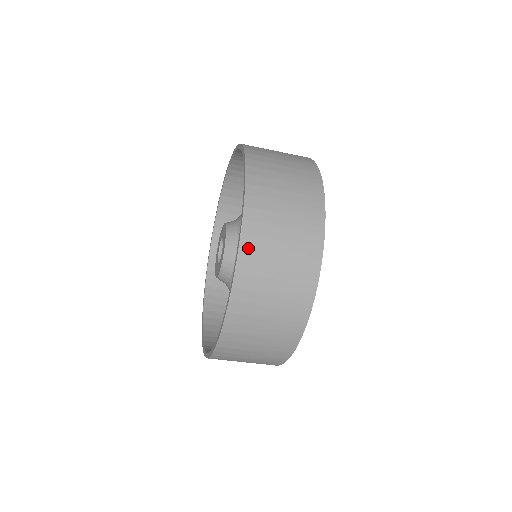
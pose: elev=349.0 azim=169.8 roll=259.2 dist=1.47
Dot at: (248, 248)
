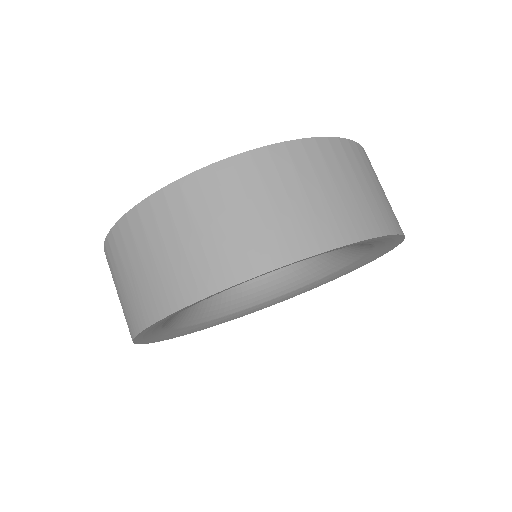
Dot at: occluded
